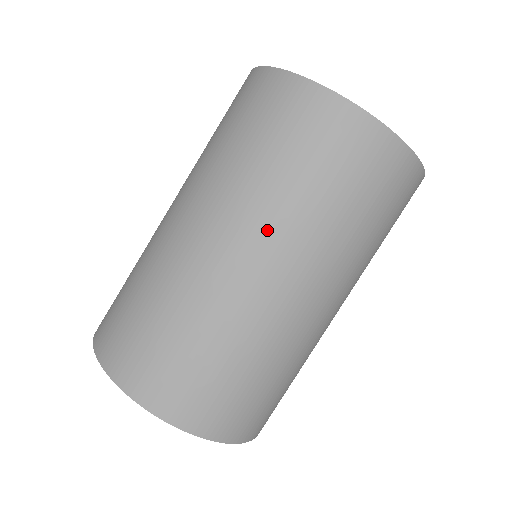
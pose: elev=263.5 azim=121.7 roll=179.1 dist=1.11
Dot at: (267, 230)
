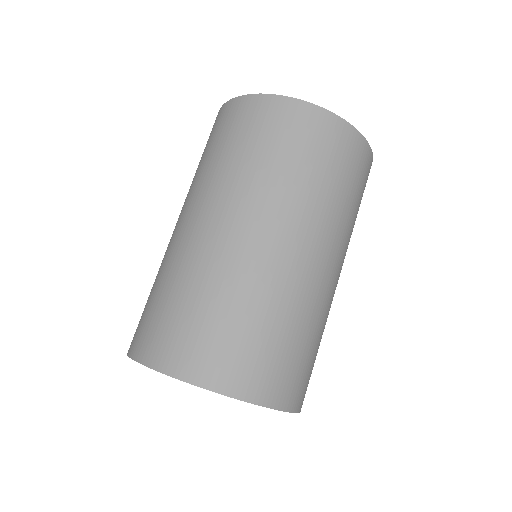
Dot at: (284, 211)
